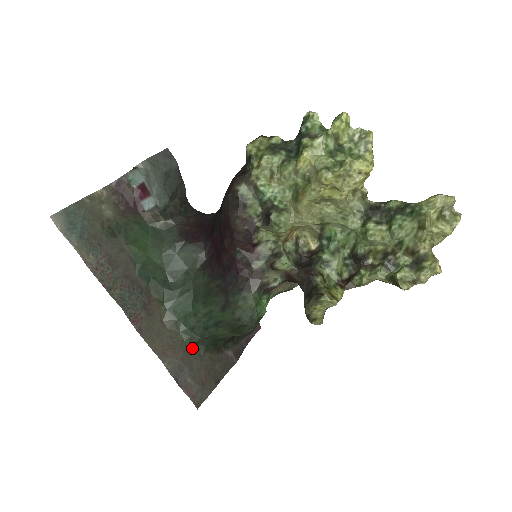
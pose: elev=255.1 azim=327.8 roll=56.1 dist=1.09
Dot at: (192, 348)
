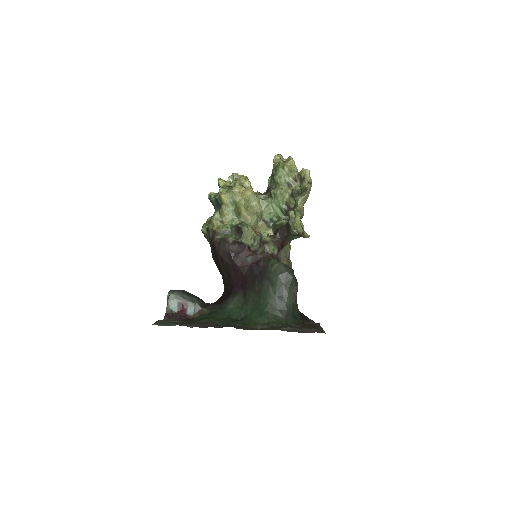
Dot at: occluded
